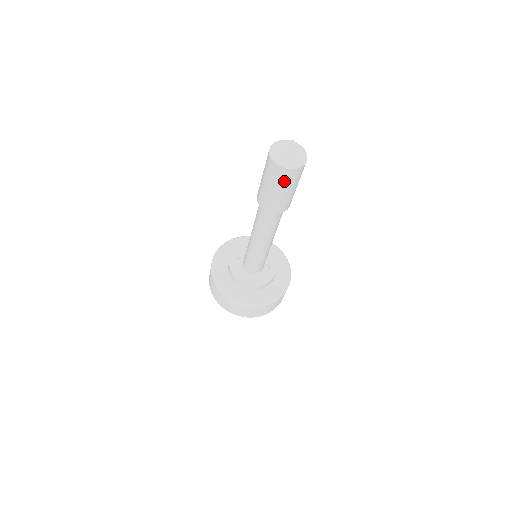
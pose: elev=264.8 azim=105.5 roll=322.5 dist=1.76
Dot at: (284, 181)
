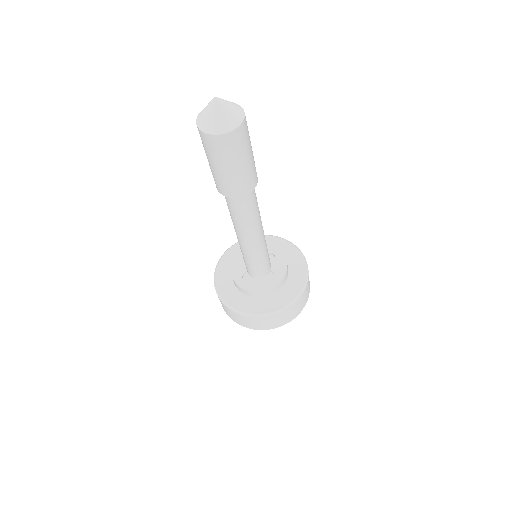
Dot at: (243, 144)
